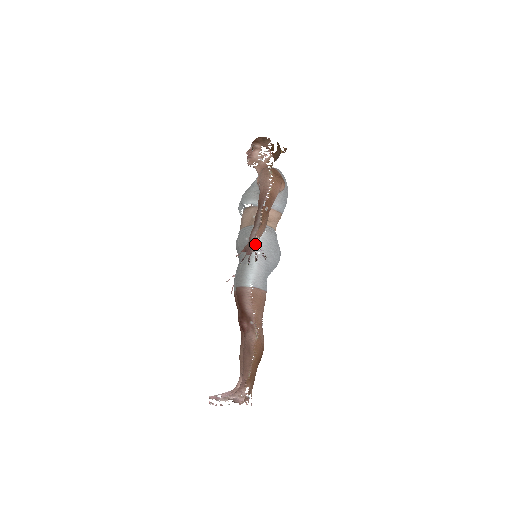
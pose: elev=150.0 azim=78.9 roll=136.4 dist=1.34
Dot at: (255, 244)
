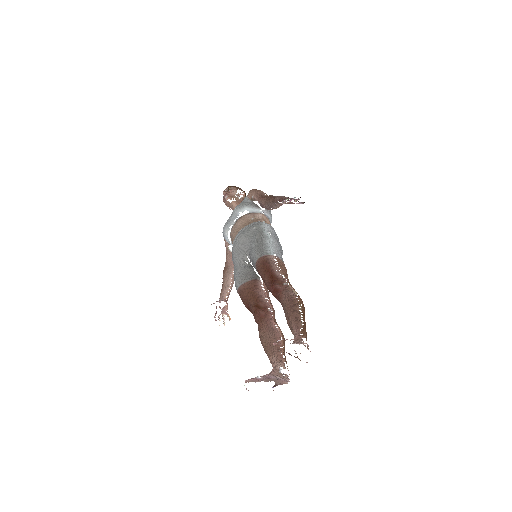
Dot at: (288, 197)
